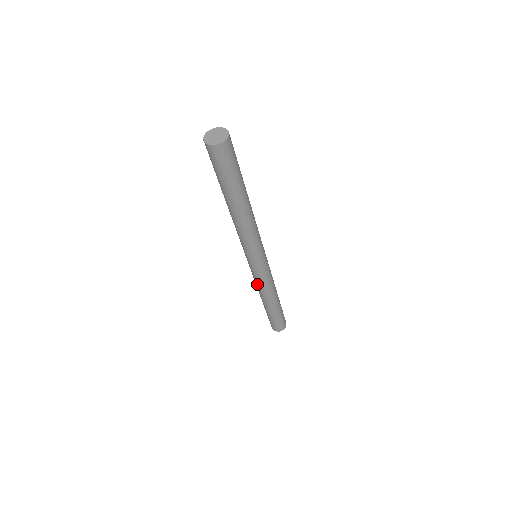
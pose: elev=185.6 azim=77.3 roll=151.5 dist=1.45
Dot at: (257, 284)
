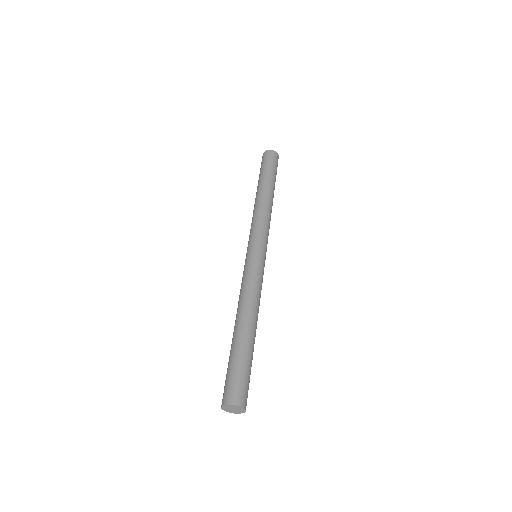
Dot at: (251, 285)
